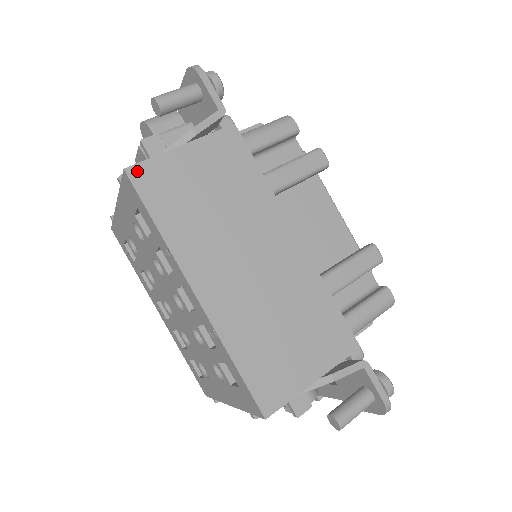
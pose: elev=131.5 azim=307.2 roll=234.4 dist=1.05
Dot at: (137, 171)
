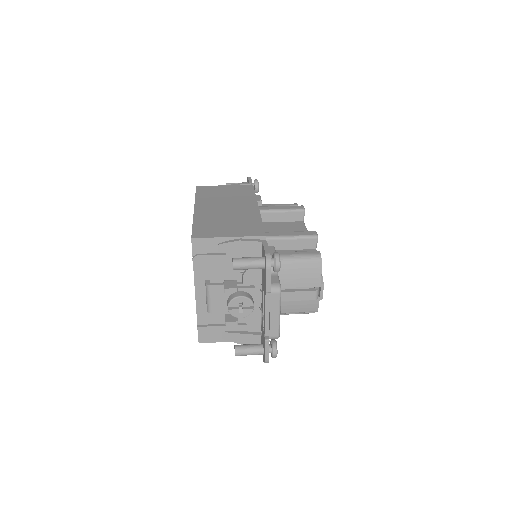
Dot at: (201, 187)
